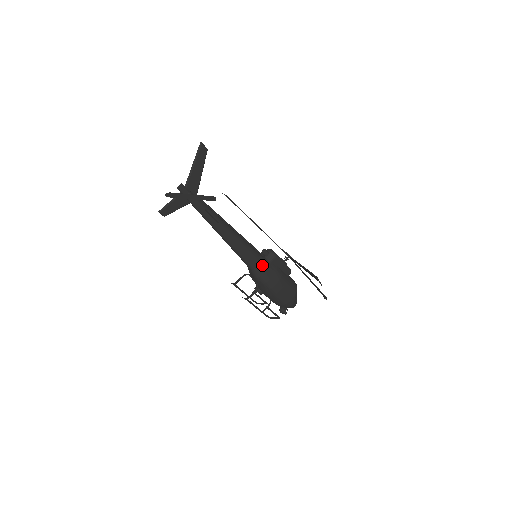
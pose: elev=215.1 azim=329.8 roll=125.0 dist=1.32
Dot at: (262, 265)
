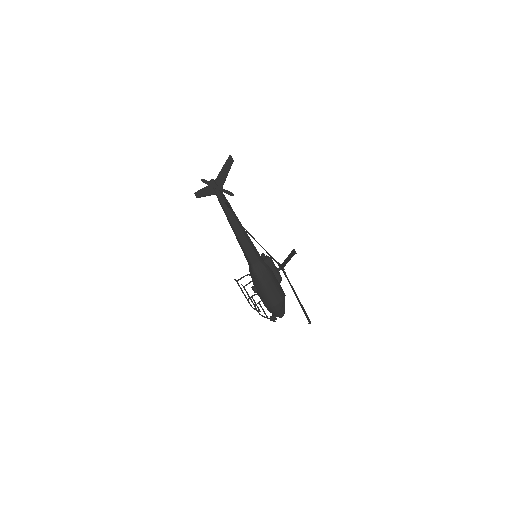
Dot at: (259, 263)
